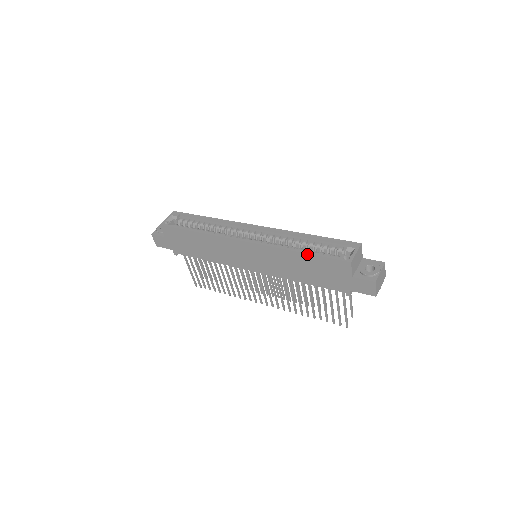
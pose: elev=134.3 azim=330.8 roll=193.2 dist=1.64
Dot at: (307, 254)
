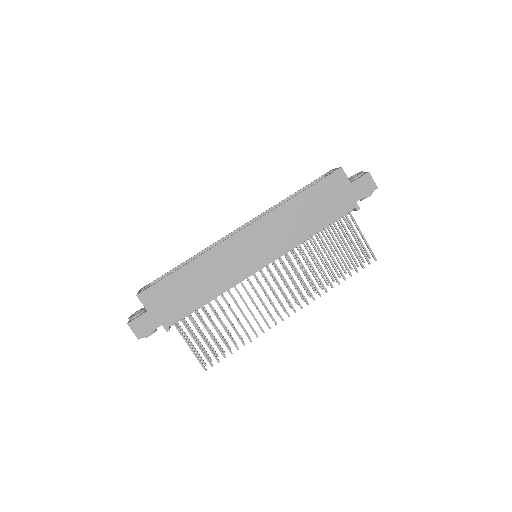
Dot at: (305, 191)
